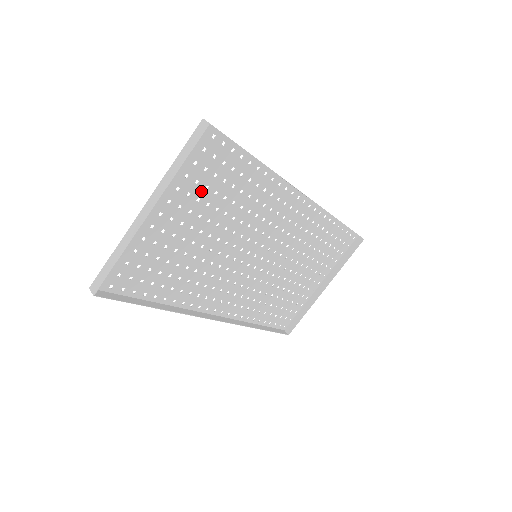
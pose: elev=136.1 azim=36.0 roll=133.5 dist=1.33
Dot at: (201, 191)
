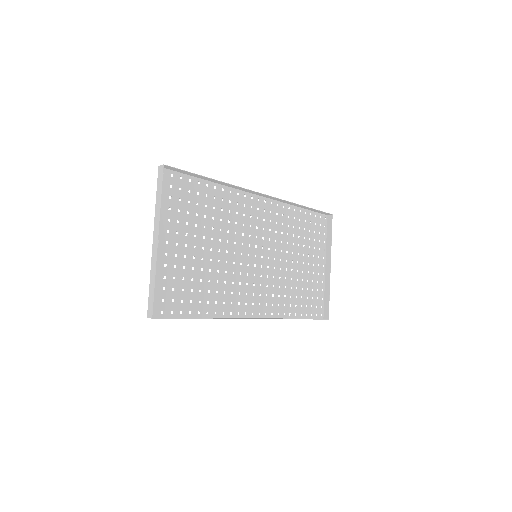
Dot at: (185, 217)
